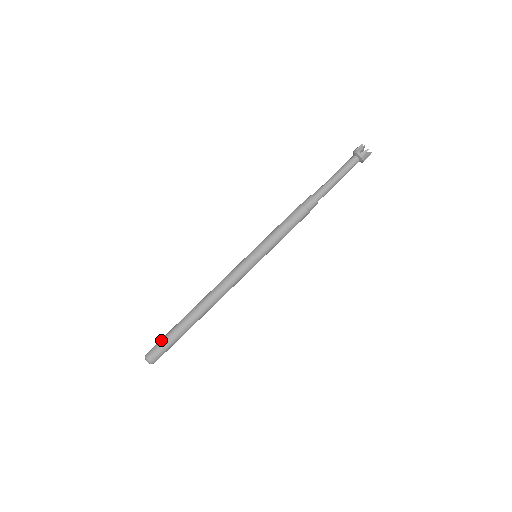
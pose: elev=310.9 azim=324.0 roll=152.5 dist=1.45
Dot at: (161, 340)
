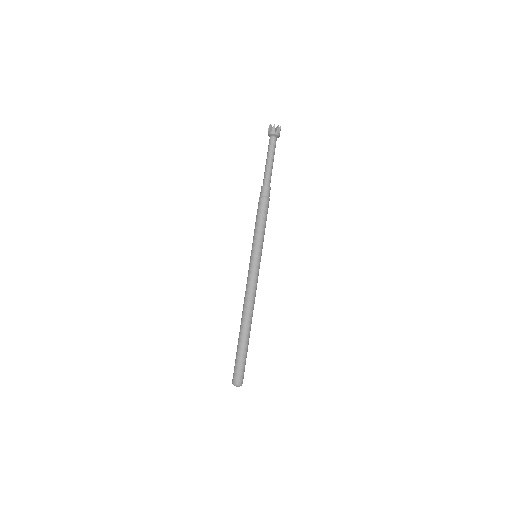
Dot at: (237, 365)
